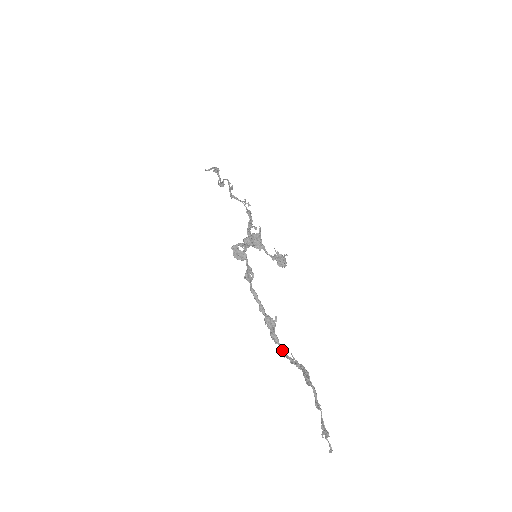
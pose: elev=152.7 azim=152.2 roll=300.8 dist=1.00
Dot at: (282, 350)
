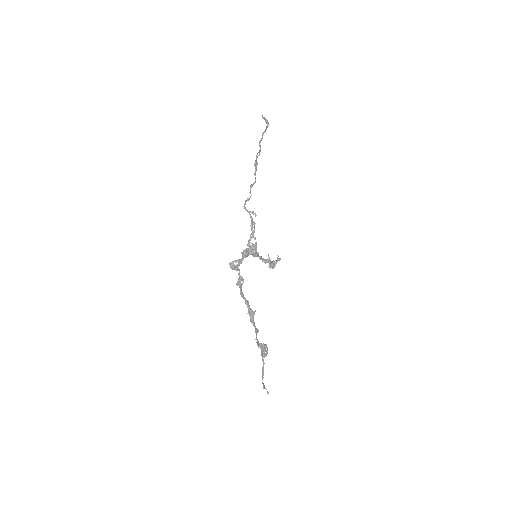
Dot at: (255, 331)
